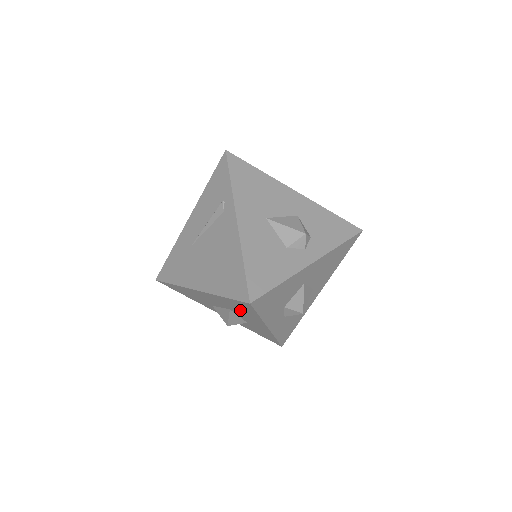
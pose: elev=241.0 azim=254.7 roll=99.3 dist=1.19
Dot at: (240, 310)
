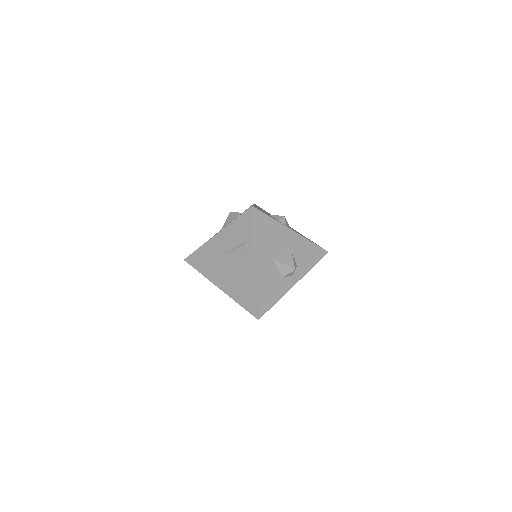
Dot at: occluded
